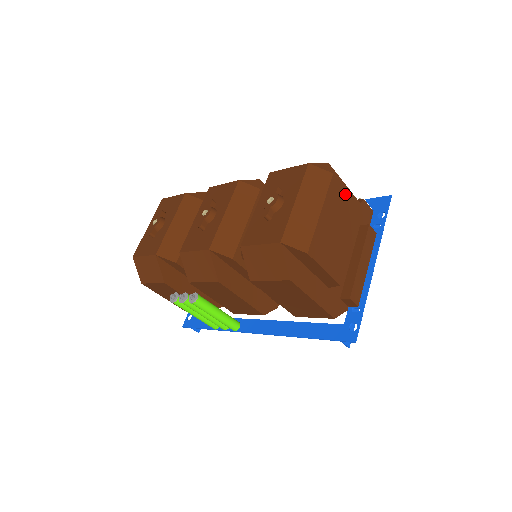
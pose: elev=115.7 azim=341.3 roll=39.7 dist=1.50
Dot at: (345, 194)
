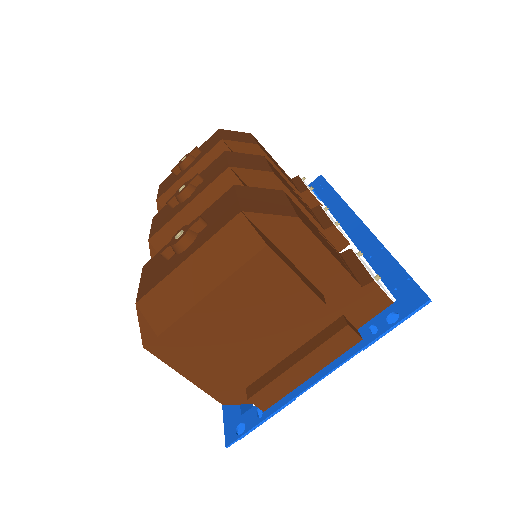
Dot at: (289, 278)
